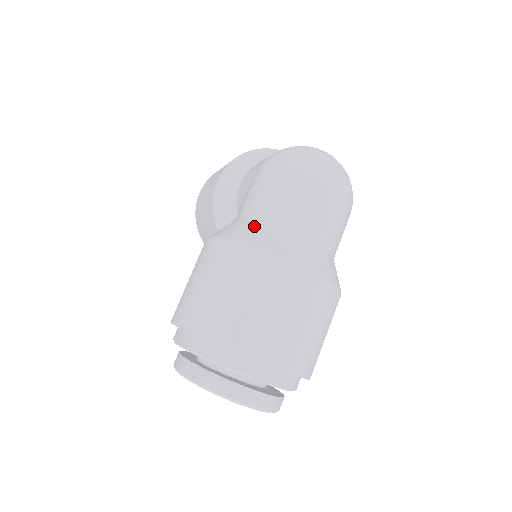
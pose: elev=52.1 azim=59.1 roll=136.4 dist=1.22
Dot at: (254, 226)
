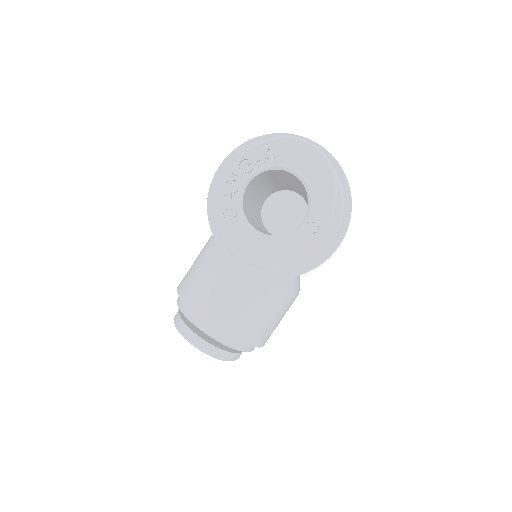
Dot at: occluded
